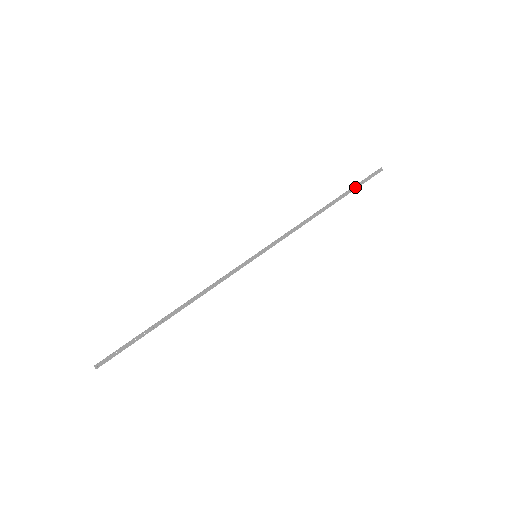
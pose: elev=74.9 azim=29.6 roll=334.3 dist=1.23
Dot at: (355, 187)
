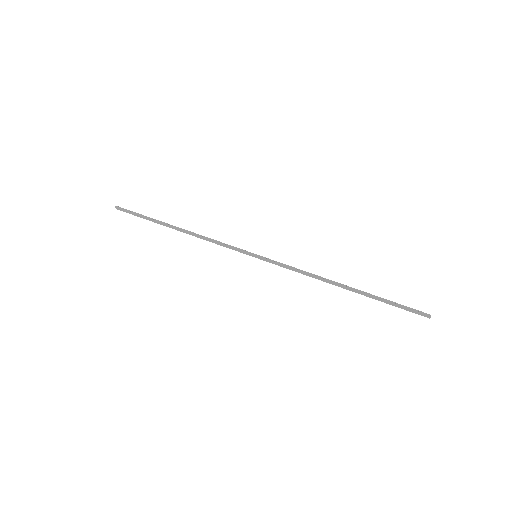
Dot at: (386, 302)
